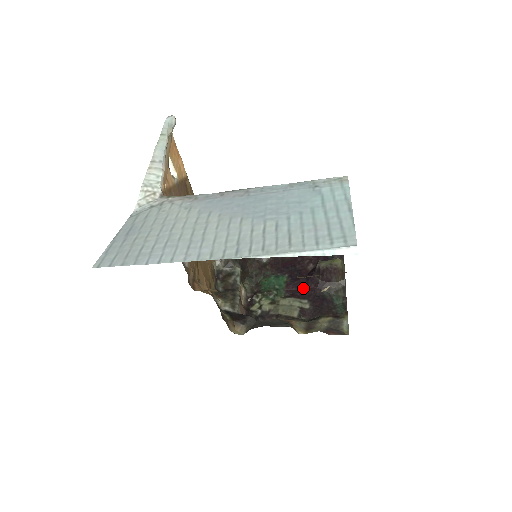
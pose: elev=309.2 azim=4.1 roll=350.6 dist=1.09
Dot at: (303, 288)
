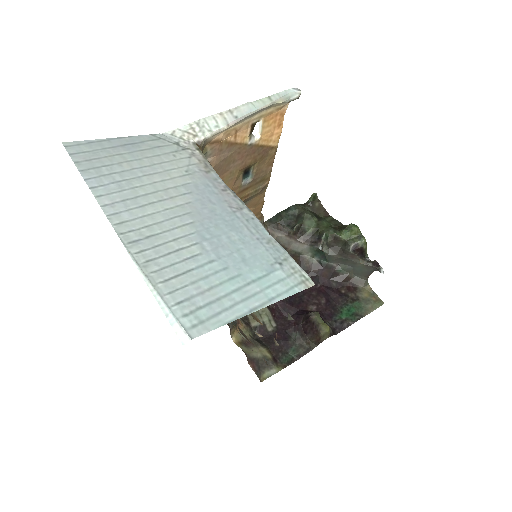
Dot at: (286, 314)
